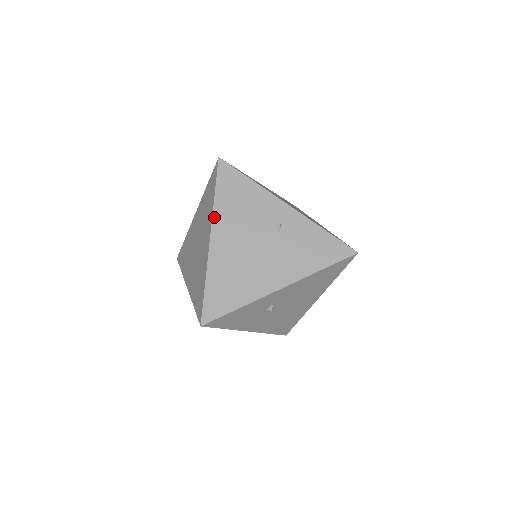
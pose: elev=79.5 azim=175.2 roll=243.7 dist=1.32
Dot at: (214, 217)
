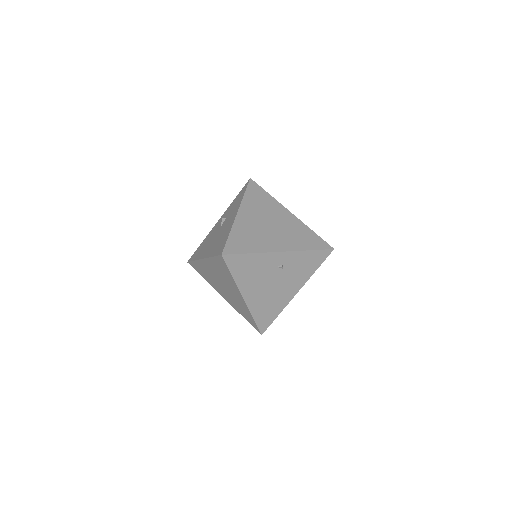
Dot at: (239, 287)
